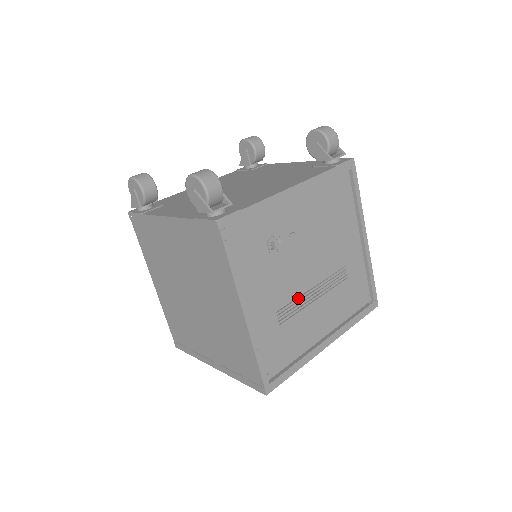
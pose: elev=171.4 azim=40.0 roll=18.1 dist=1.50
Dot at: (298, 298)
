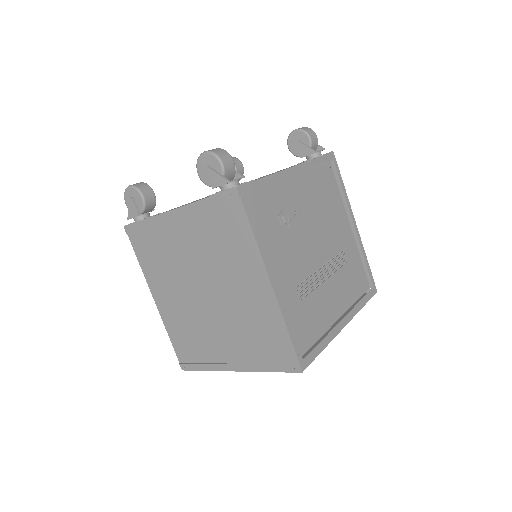
Dot at: (312, 275)
